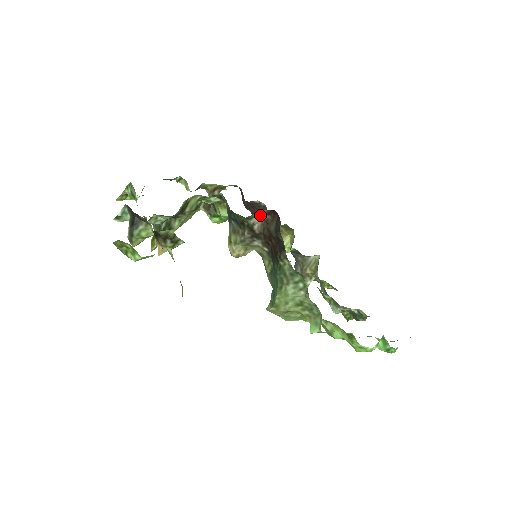
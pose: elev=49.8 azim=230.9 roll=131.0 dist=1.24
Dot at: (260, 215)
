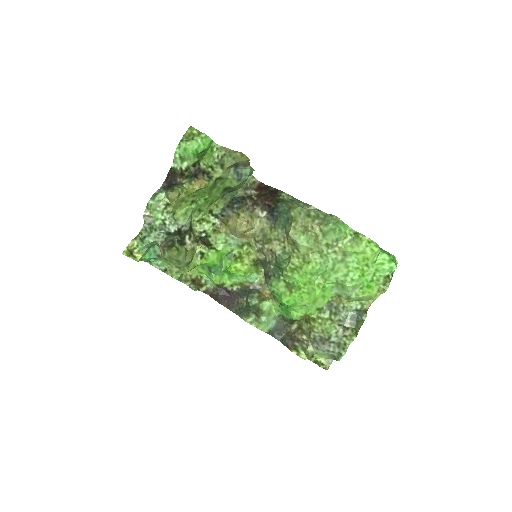
Dot at: (252, 191)
